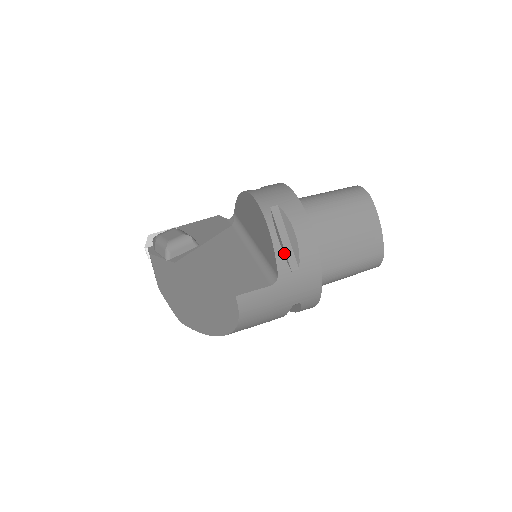
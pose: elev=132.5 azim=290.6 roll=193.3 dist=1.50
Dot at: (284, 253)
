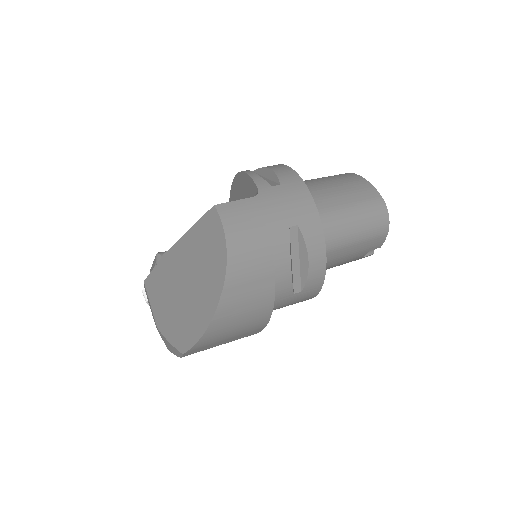
Dot at: (261, 178)
